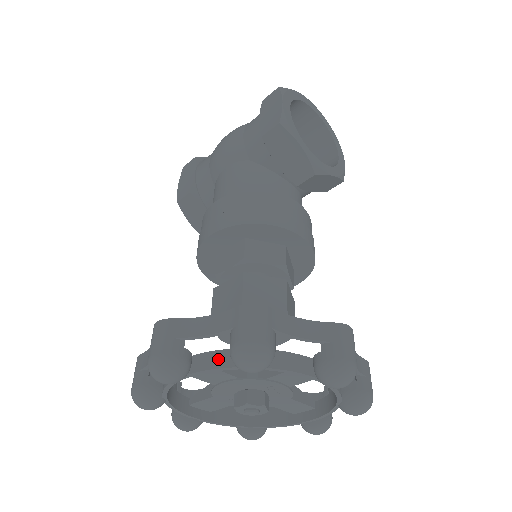
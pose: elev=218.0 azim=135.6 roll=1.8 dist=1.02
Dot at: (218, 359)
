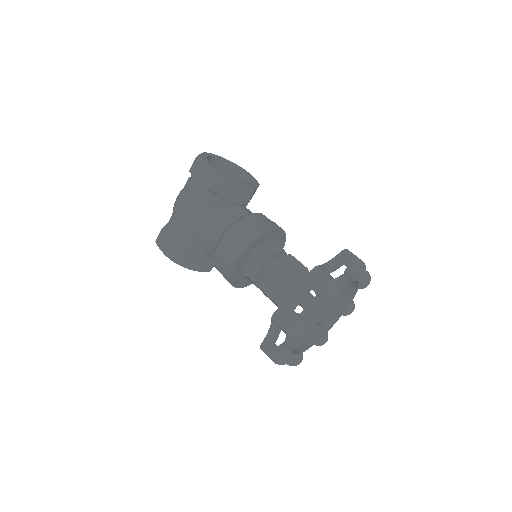
Dot at: (314, 305)
